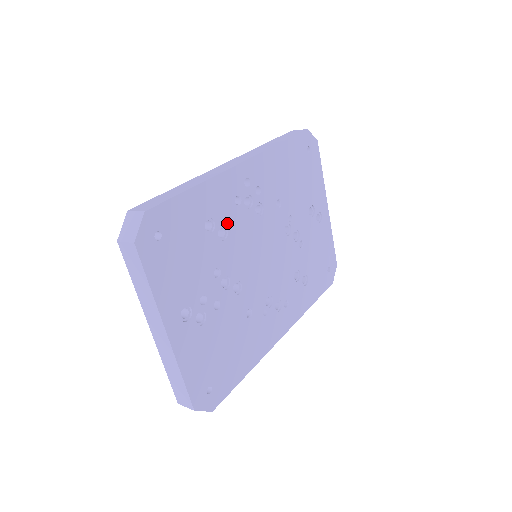
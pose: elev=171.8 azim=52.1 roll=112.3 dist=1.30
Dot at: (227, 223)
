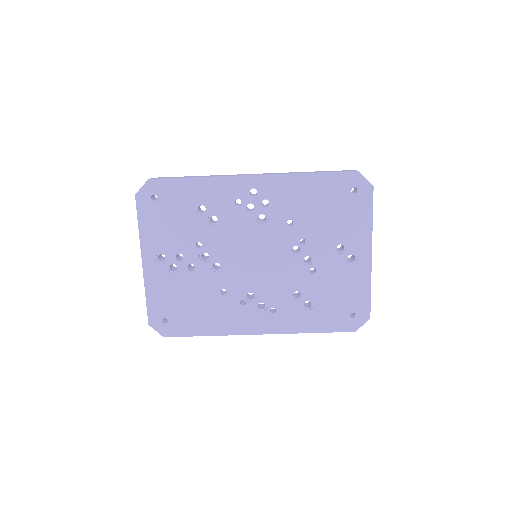
Dot at: (221, 214)
